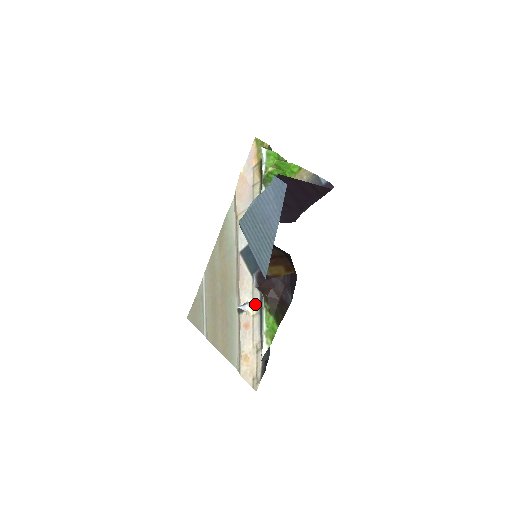
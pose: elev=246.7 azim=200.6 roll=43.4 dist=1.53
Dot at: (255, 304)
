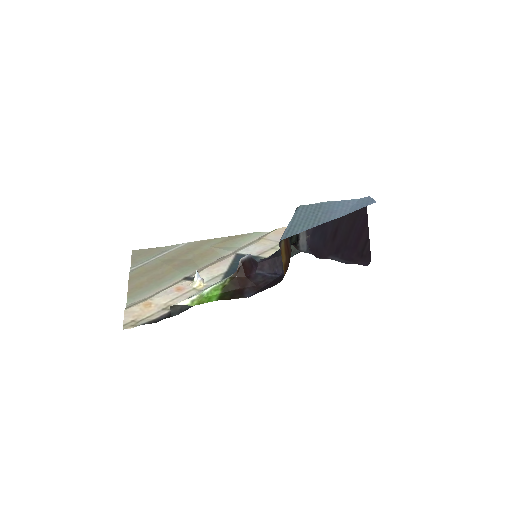
Dot at: (206, 284)
